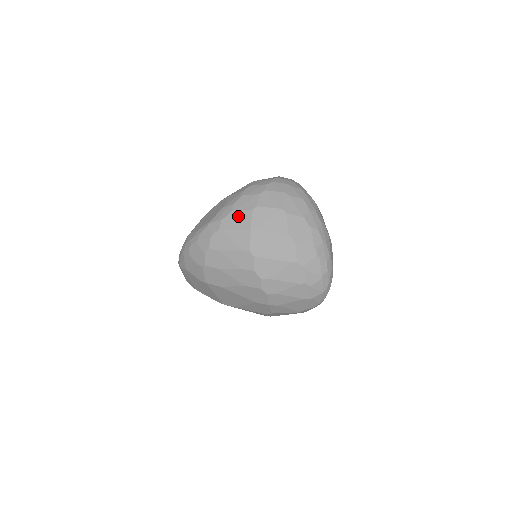
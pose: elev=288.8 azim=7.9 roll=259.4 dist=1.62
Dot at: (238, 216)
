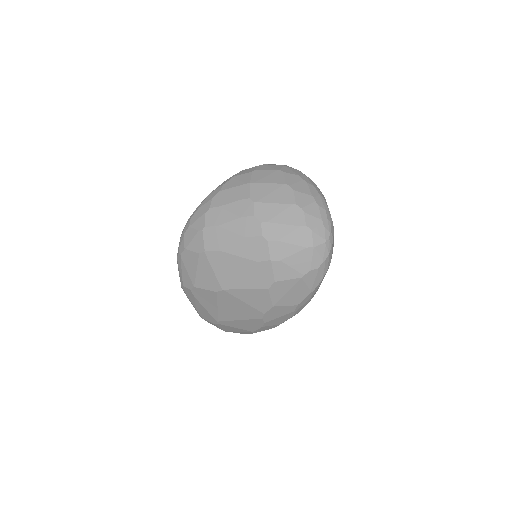
Dot at: (238, 178)
